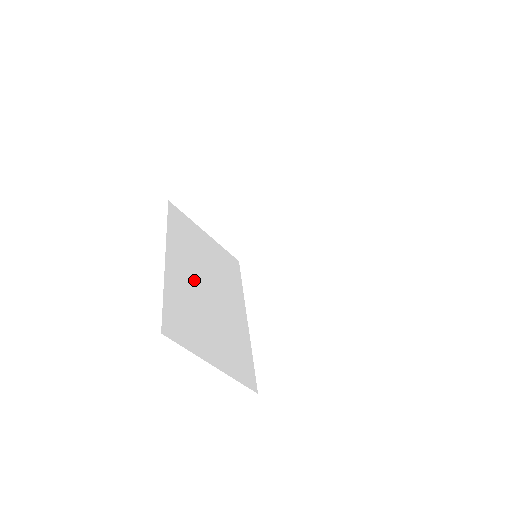
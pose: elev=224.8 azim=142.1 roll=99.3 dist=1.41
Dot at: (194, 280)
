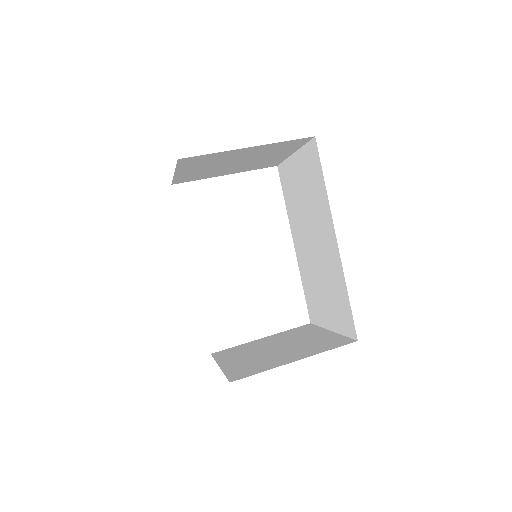
Dot at: occluded
